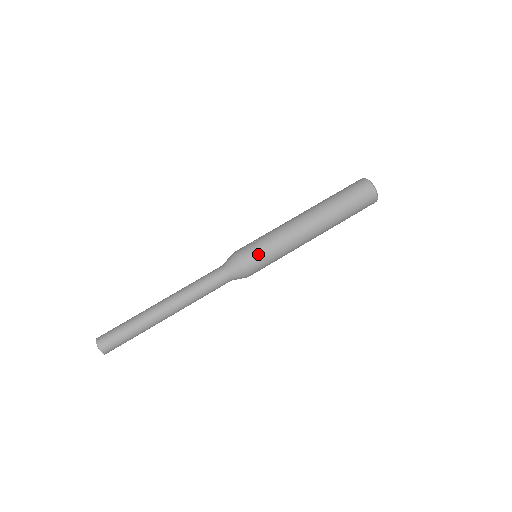
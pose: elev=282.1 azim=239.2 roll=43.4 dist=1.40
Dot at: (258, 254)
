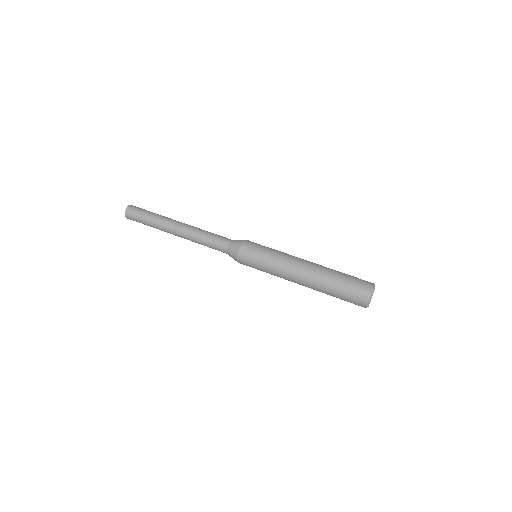
Dot at: (256, 251)
